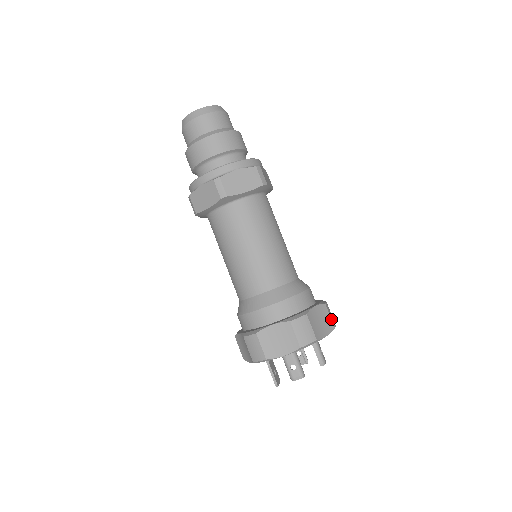
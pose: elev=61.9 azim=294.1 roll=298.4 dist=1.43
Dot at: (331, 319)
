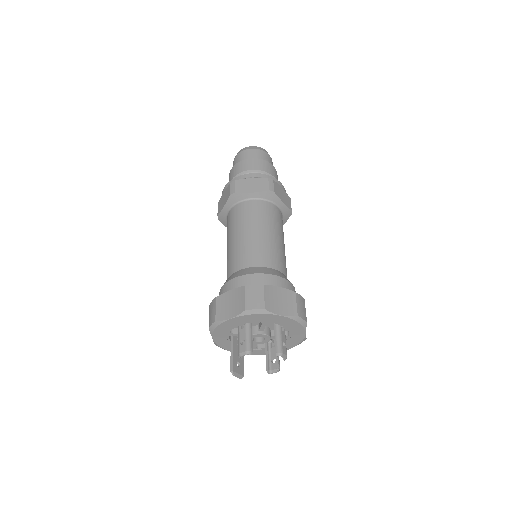
Dot at: (296, 307)
